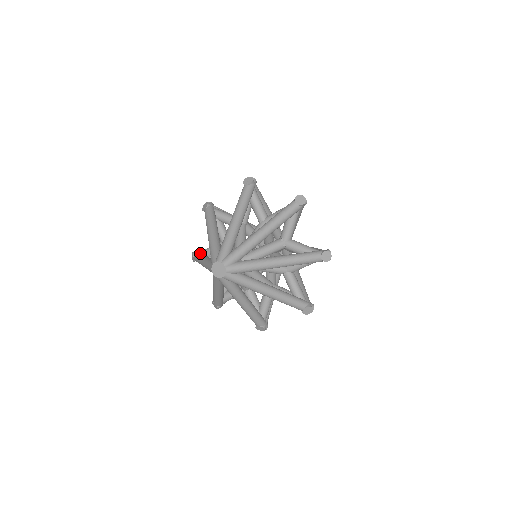
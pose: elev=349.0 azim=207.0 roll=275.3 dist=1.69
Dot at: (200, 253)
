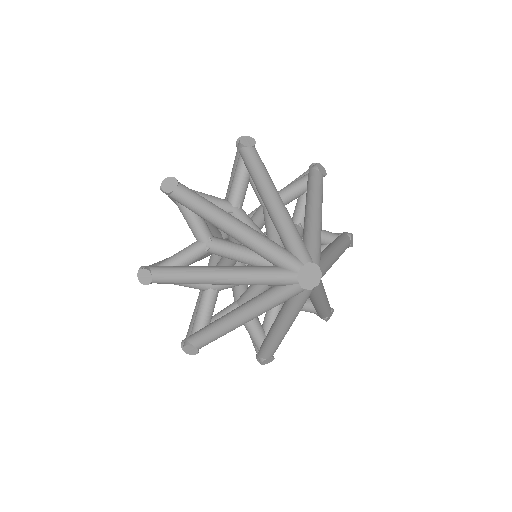
Dot at: (204, 328)
